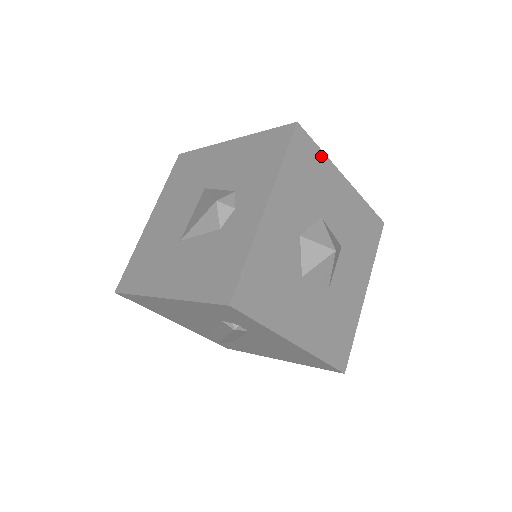
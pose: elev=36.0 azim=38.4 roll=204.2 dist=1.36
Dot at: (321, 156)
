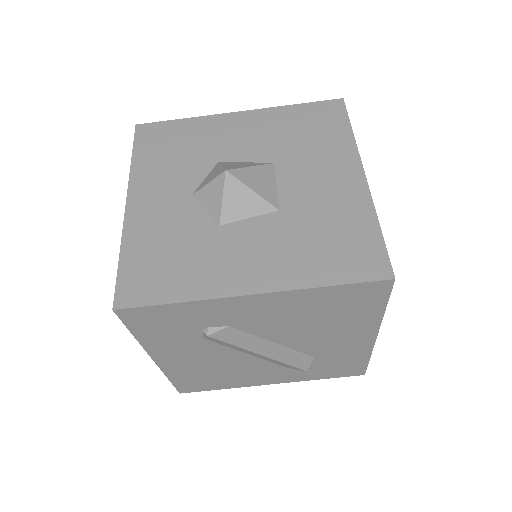
Dot at: (185, 123)
